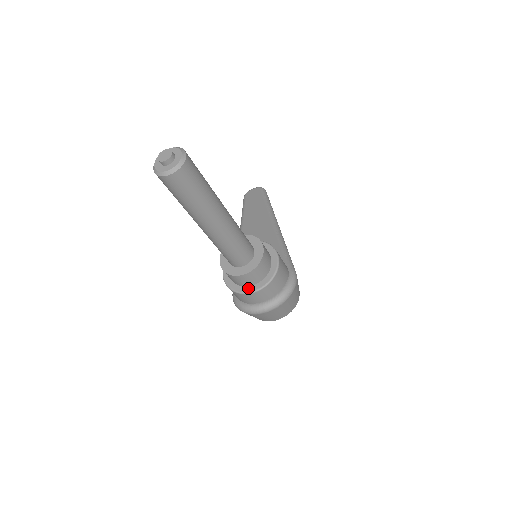
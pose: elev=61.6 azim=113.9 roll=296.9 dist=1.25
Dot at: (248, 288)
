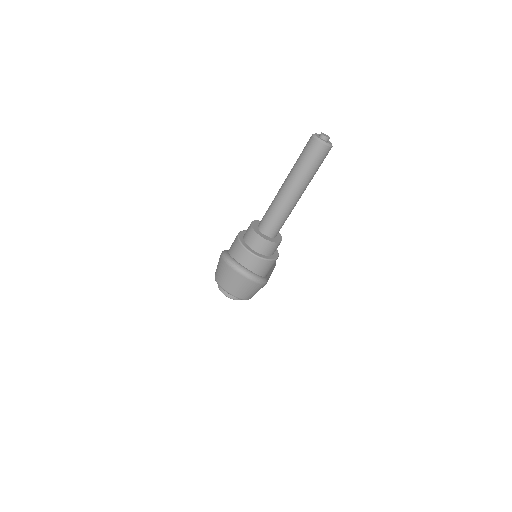
Dot at: (248, 247)
